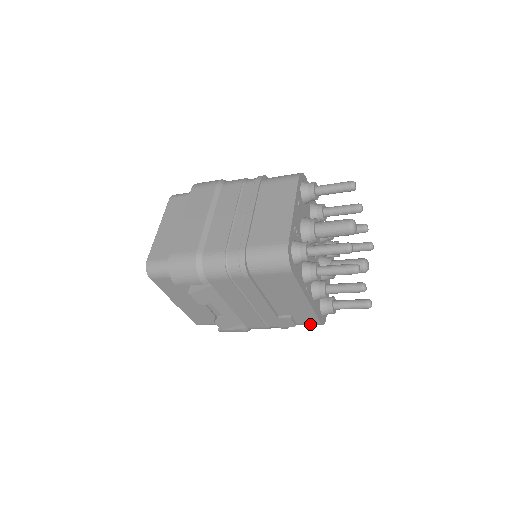
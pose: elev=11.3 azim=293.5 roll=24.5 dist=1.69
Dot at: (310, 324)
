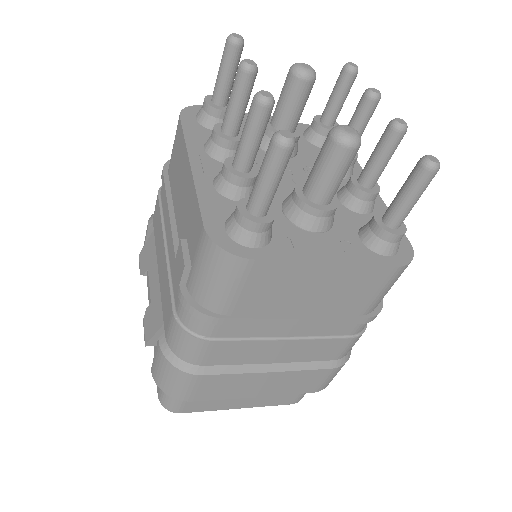
Dot at: (200, 252)
